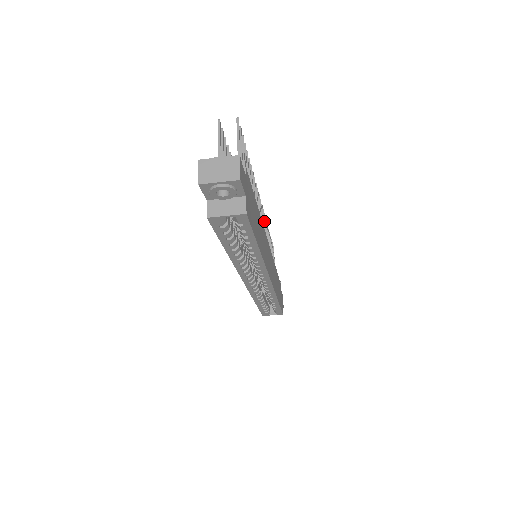
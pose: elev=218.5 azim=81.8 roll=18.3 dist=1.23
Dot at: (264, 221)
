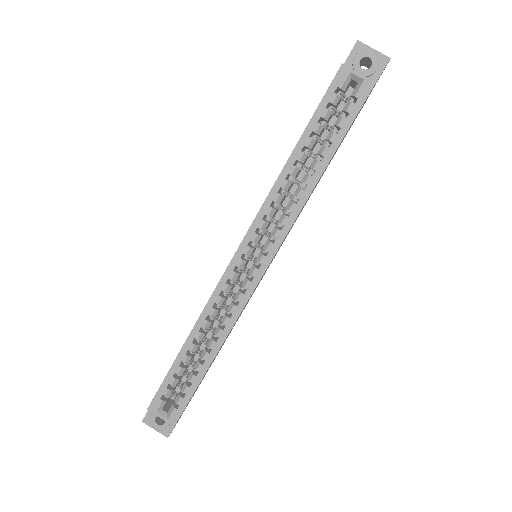
Dot at: occluded
